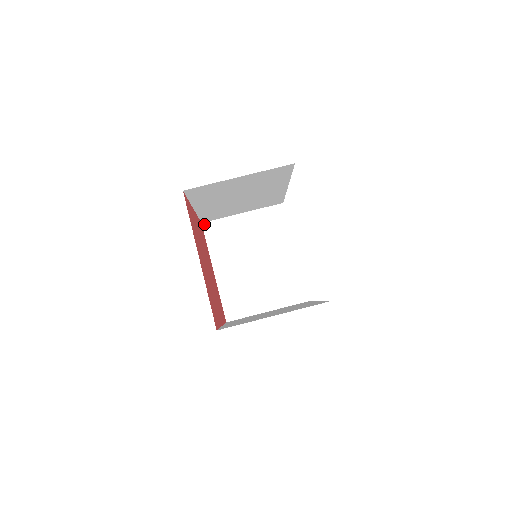
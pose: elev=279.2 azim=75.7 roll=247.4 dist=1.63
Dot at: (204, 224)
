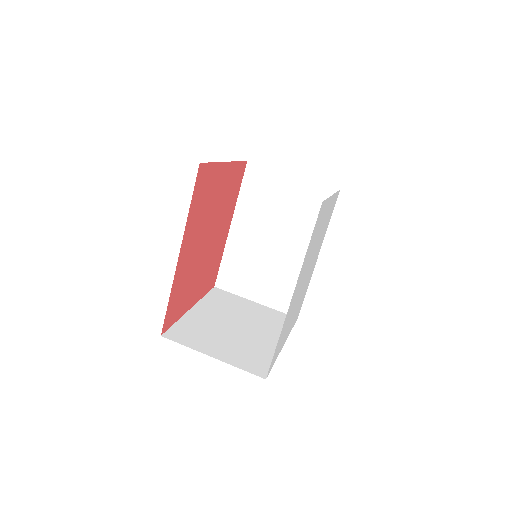
Dot at: (216, 288)
